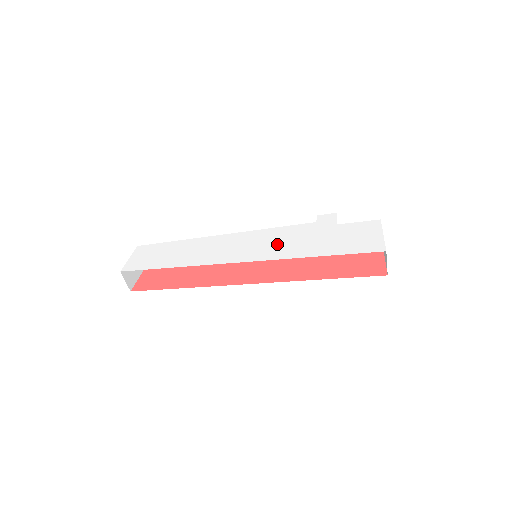
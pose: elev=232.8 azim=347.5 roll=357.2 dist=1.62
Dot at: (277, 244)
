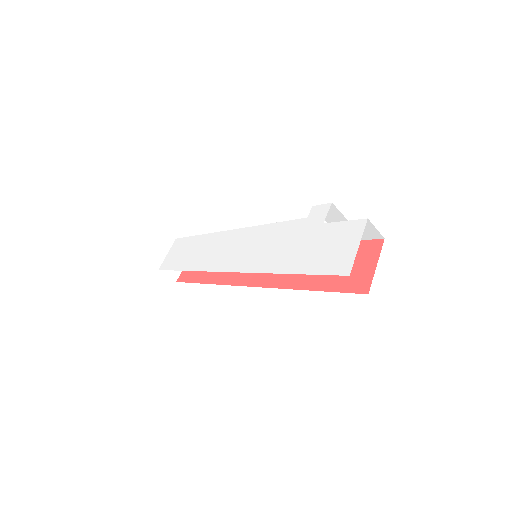
Dot at: (264, 250)
